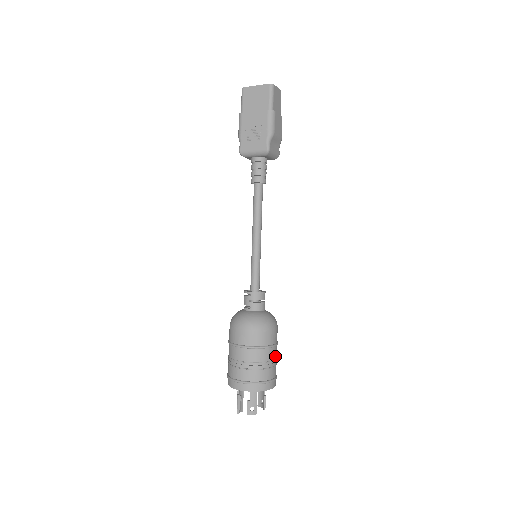
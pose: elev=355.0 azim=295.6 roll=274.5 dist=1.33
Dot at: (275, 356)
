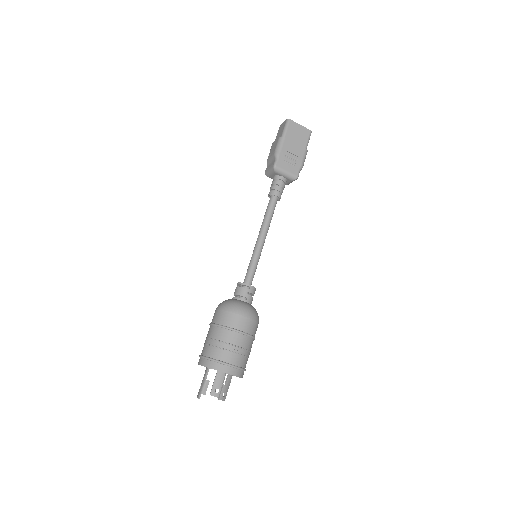
Dot at: occluded
